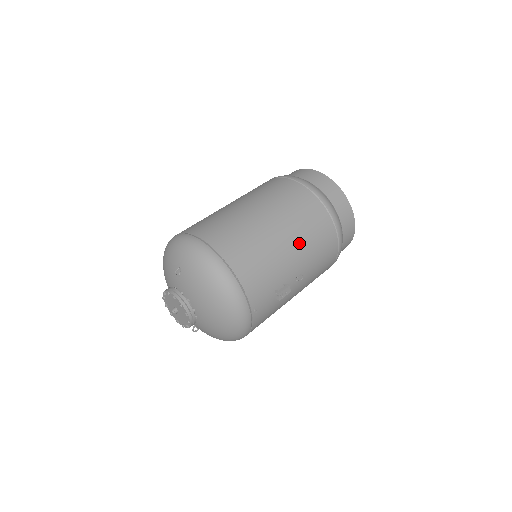
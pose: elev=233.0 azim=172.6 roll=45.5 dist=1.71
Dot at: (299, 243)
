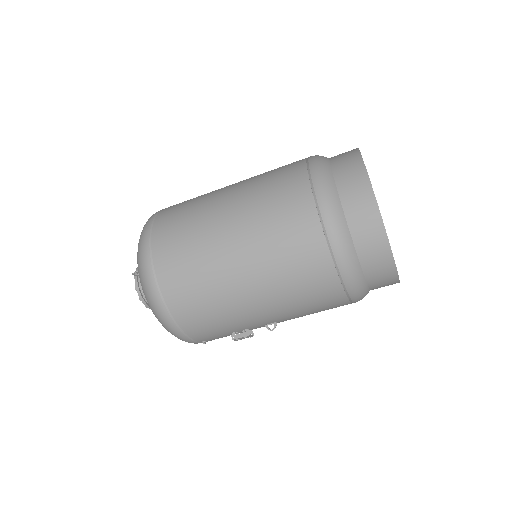
Dot at: (275, 303)
